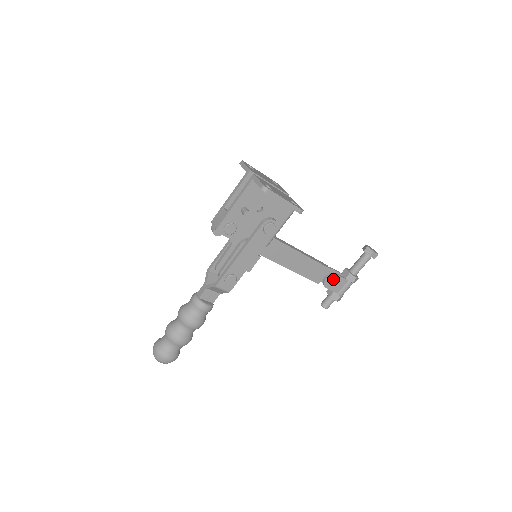
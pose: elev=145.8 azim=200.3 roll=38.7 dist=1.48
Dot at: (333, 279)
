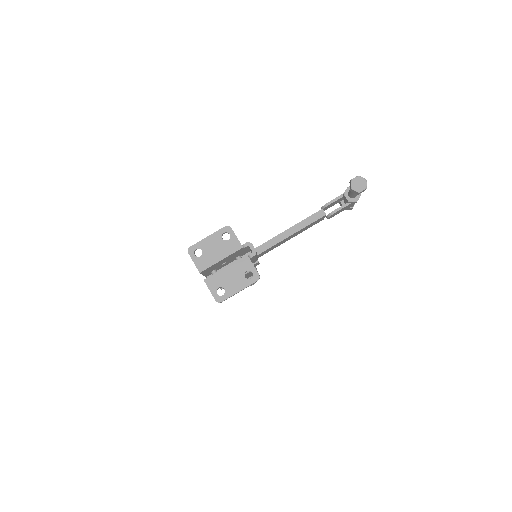
Dot at: occluded
